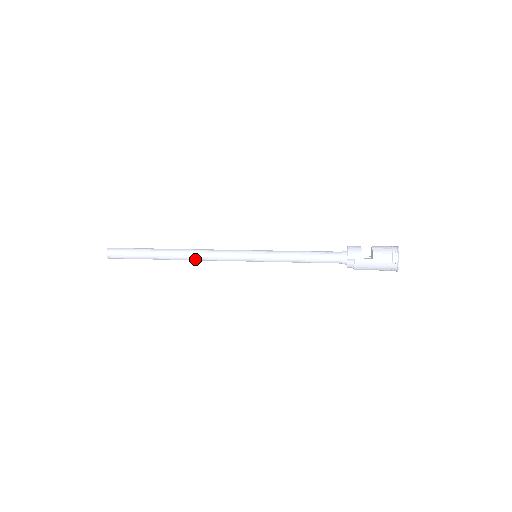
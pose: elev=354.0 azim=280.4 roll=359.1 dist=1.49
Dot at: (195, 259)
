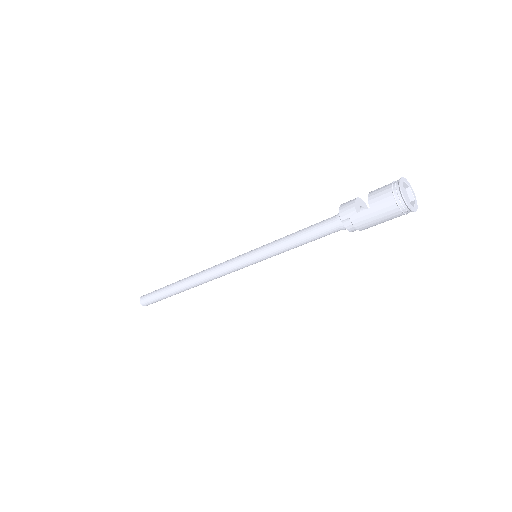
Dot at: (205, 281)
